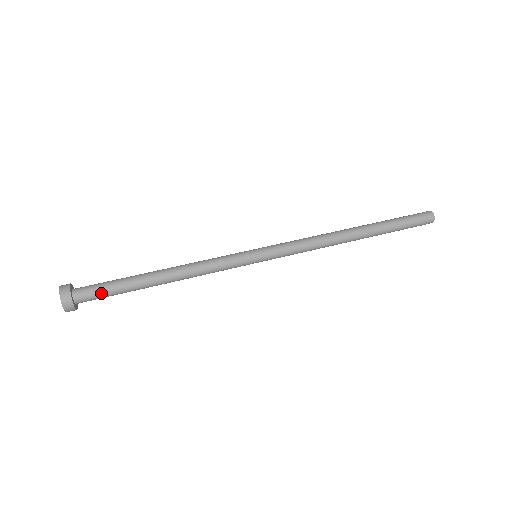
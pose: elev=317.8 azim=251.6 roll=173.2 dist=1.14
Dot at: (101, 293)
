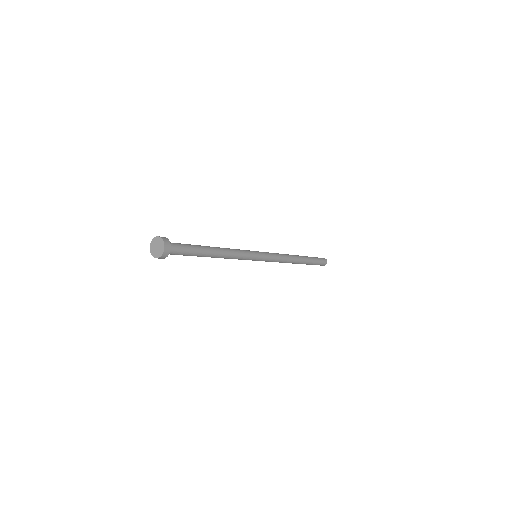
Dot at: (181, 244)
